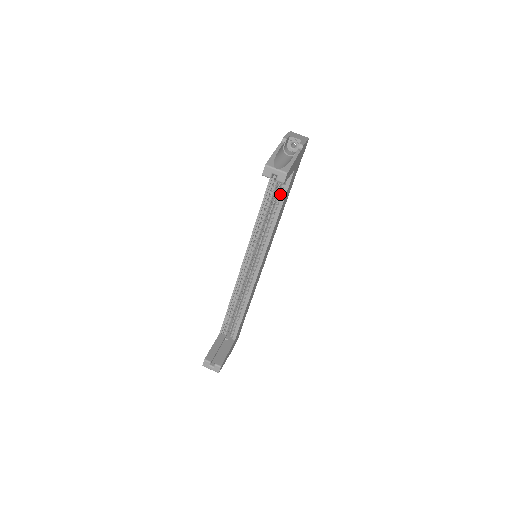
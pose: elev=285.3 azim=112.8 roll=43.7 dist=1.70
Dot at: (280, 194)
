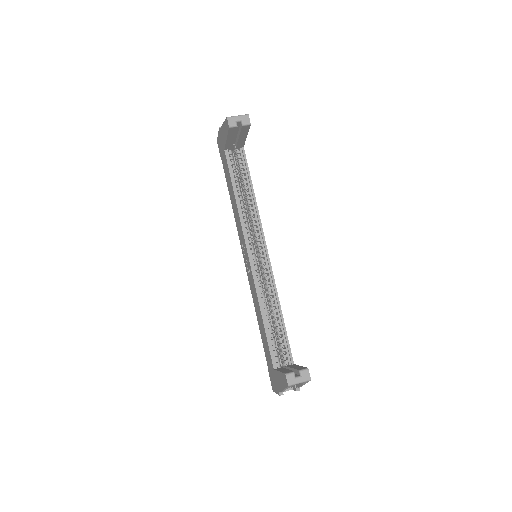
Dot at: (244, 177)
